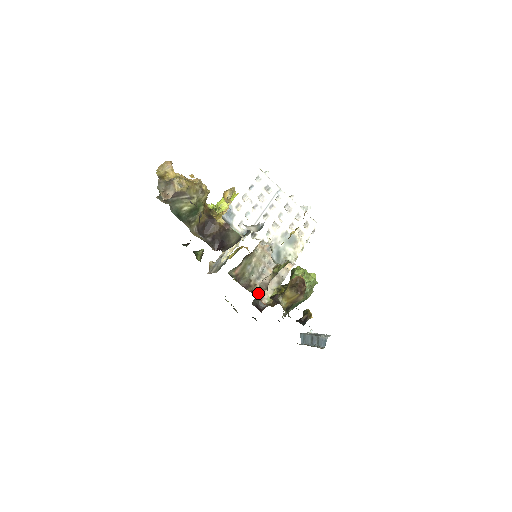
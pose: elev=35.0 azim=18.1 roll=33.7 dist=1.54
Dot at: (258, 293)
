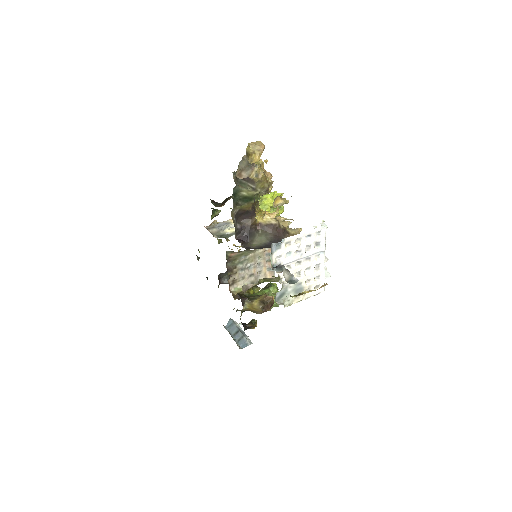
Dot at: (232, 280)
